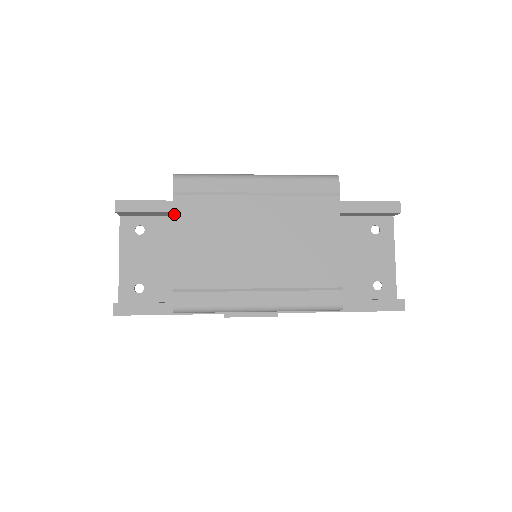
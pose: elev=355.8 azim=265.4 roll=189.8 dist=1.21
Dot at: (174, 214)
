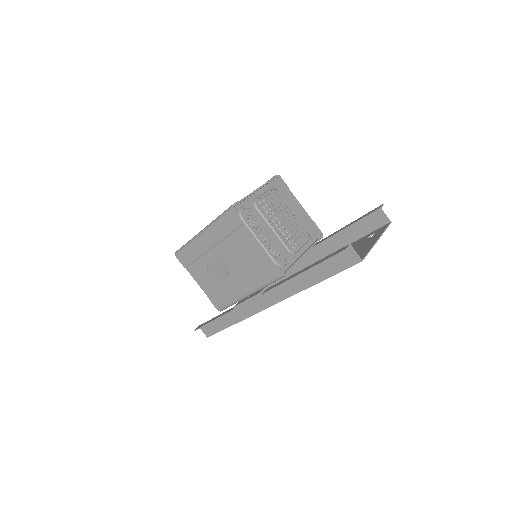
Dot at: occluded
